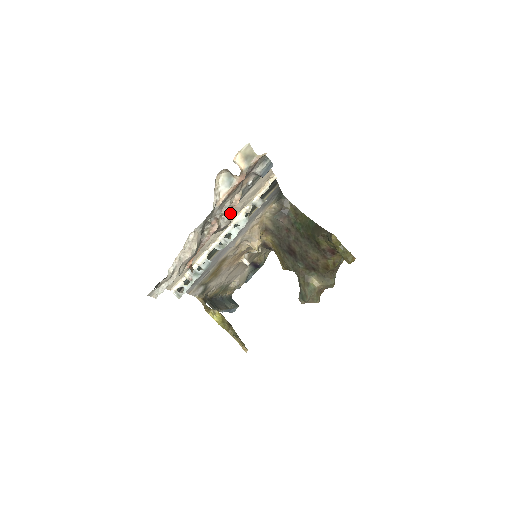
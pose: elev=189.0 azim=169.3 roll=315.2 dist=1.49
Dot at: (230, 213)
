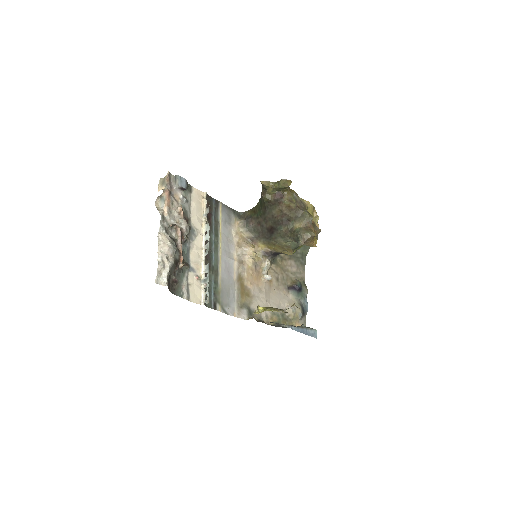
Dot at: (182, 218)
